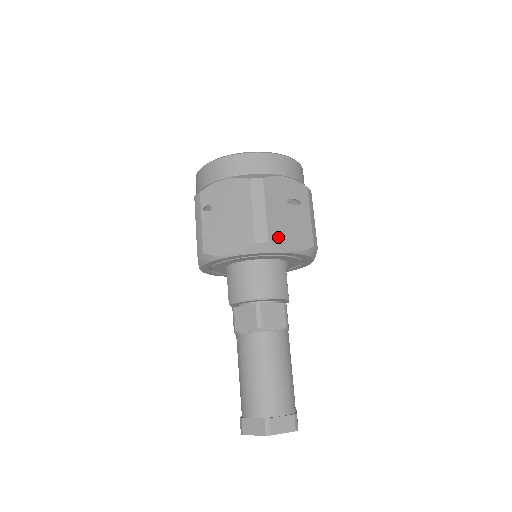
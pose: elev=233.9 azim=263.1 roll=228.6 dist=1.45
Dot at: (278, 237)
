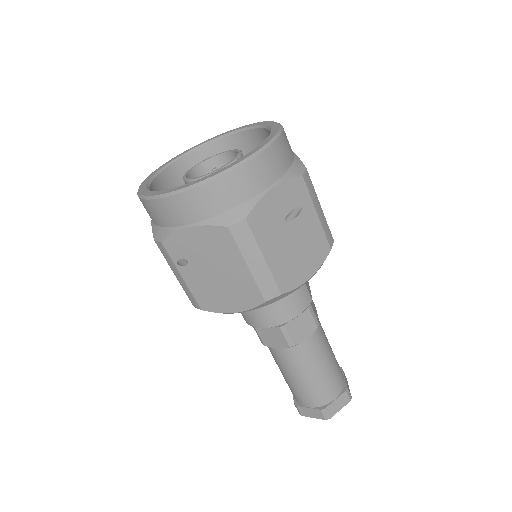
Dot at: (289, 278)
